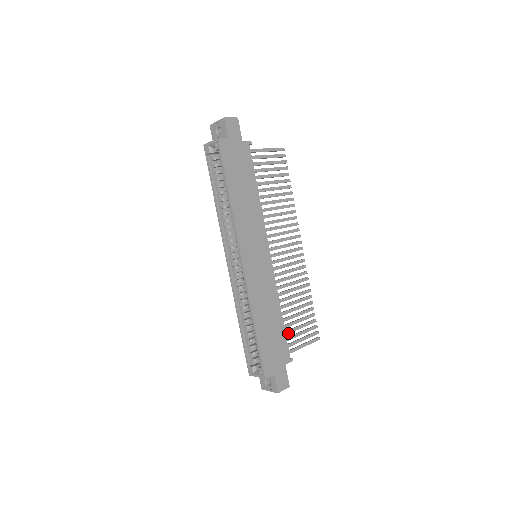
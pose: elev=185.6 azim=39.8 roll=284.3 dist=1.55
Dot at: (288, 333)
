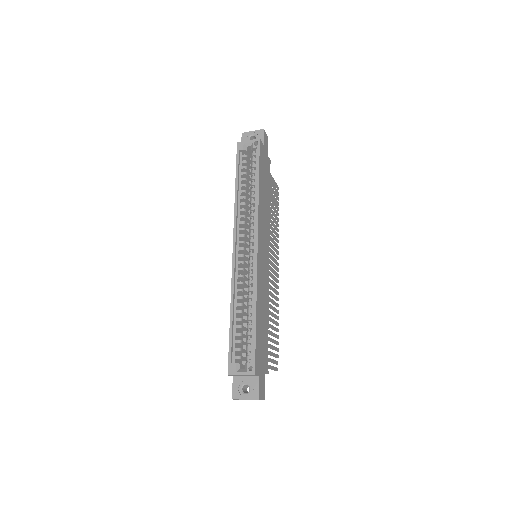
Dot at: occluded
